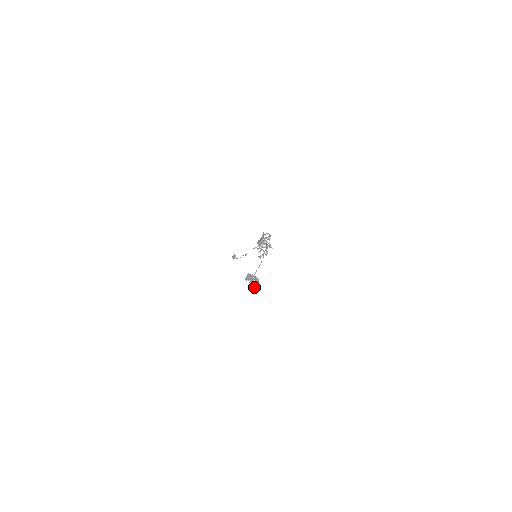
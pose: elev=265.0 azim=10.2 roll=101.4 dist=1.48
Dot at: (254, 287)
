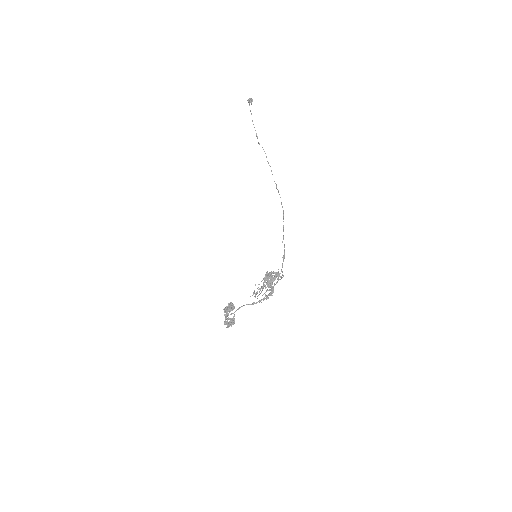
Dot at: (226, 324)
